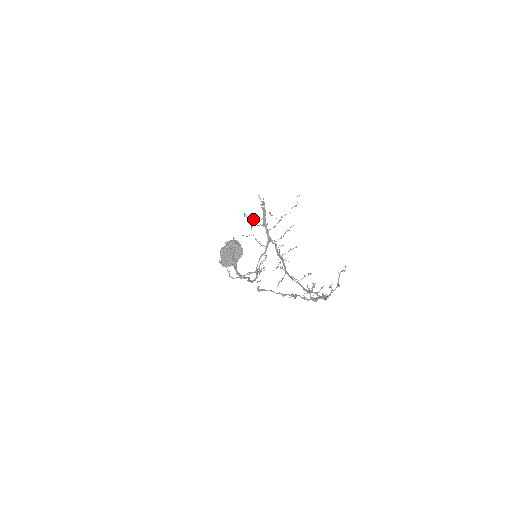
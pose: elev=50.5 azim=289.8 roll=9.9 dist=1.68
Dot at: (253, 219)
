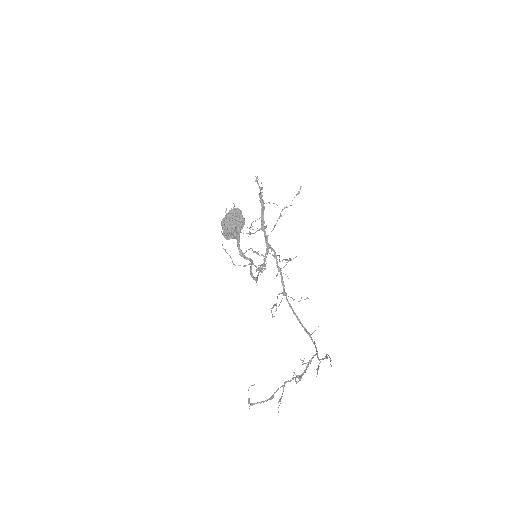
Dot at: occluded
